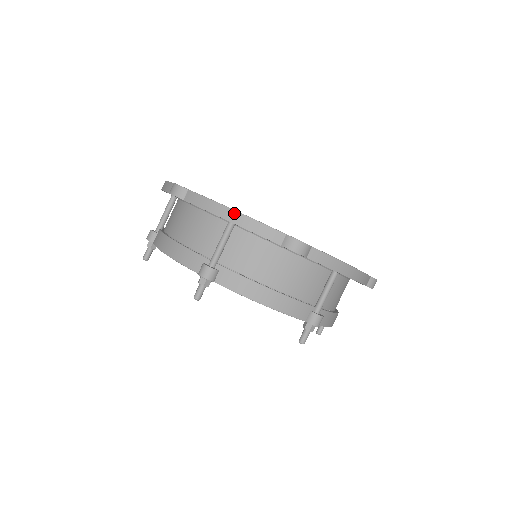
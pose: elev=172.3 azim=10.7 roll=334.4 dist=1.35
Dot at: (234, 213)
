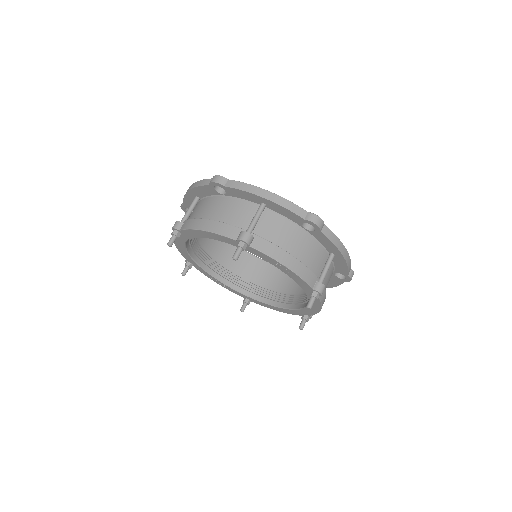
Dot at: (192, 185)
